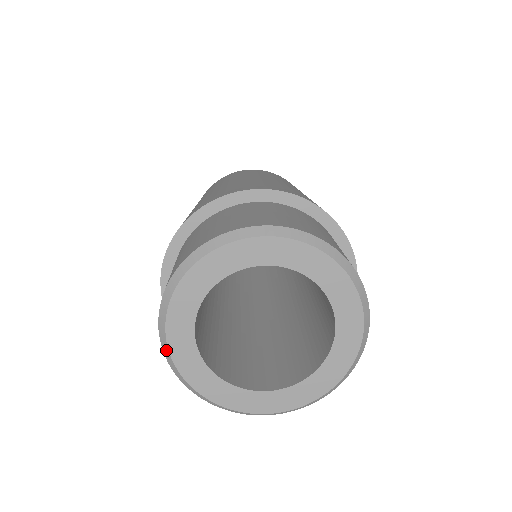
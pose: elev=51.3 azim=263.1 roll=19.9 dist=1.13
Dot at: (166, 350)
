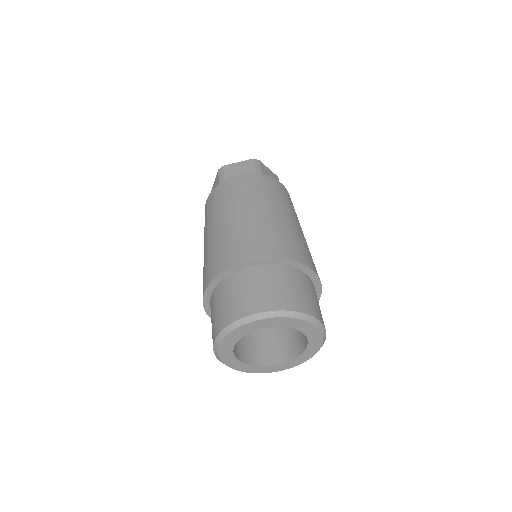
Dot at: occluded
